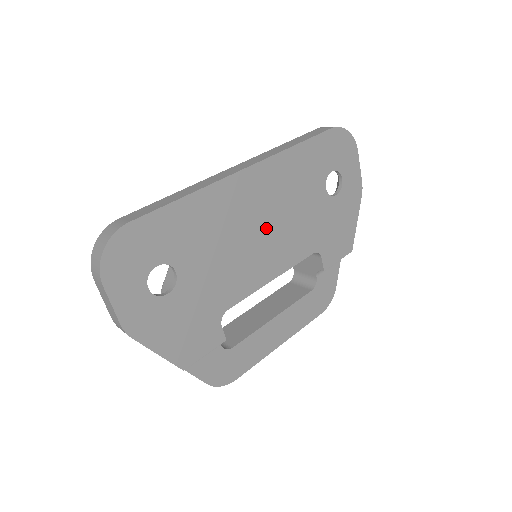
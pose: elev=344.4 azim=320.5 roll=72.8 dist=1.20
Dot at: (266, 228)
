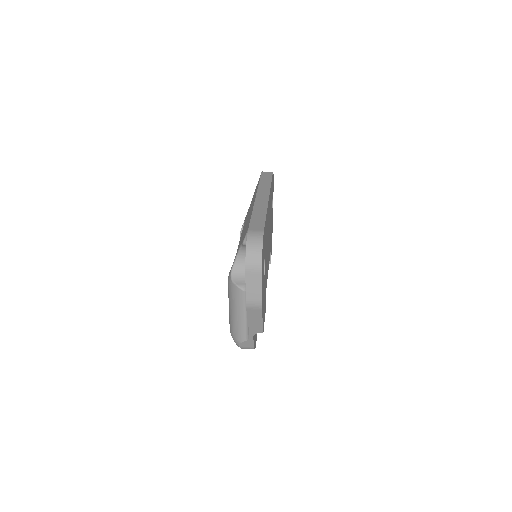
Dot at: occluded
